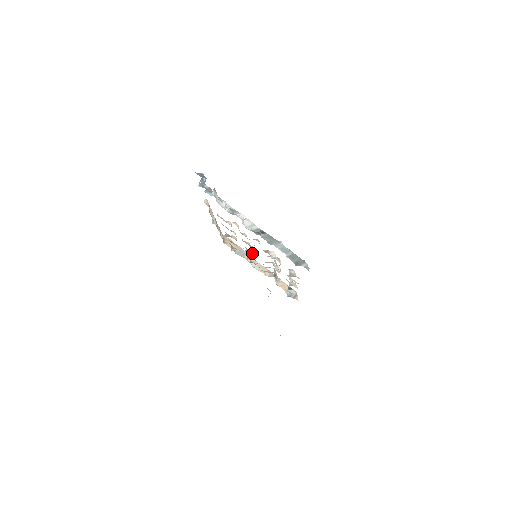
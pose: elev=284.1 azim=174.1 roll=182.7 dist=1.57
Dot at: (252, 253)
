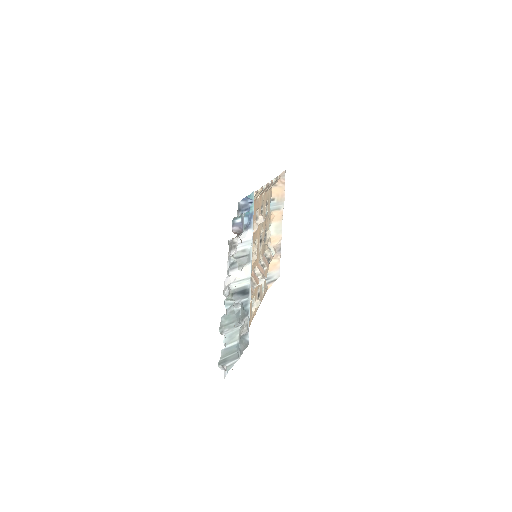
Dot at: (256, 250)
